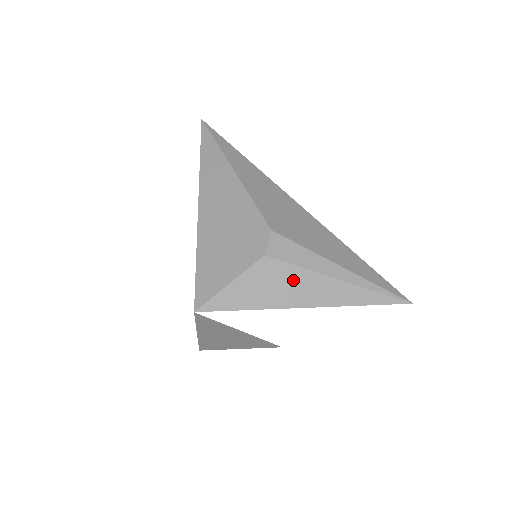
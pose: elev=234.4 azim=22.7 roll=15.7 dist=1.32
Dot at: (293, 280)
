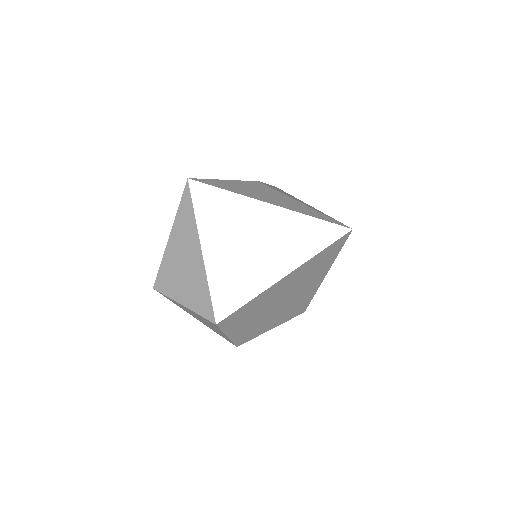
Dot at: (266, 192)
